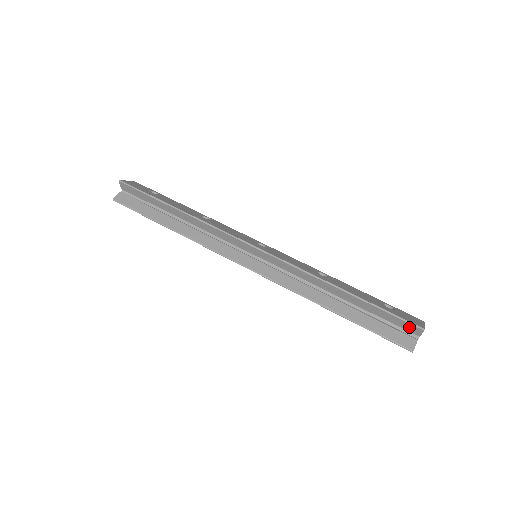
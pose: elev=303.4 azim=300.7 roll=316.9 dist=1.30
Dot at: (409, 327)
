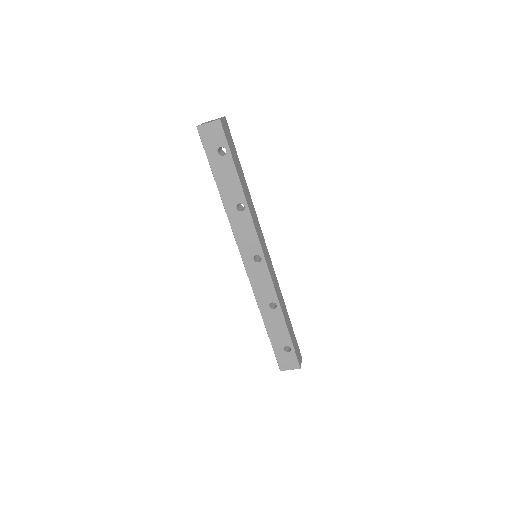
Dot at: (281, 362)
